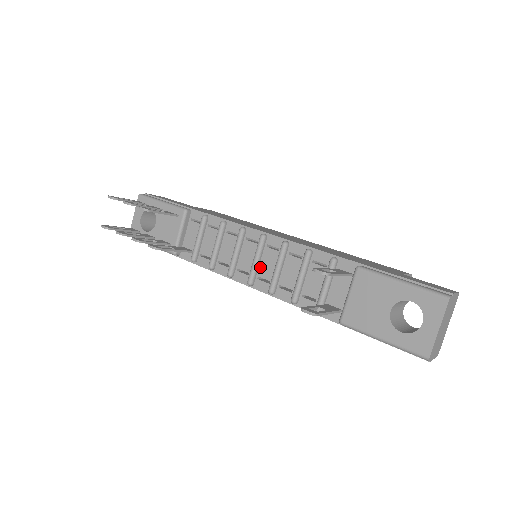
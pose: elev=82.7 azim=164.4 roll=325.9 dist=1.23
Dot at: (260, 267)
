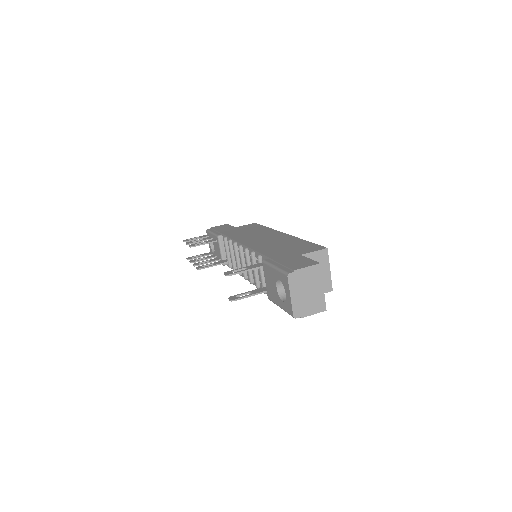
Dot at: occluded
